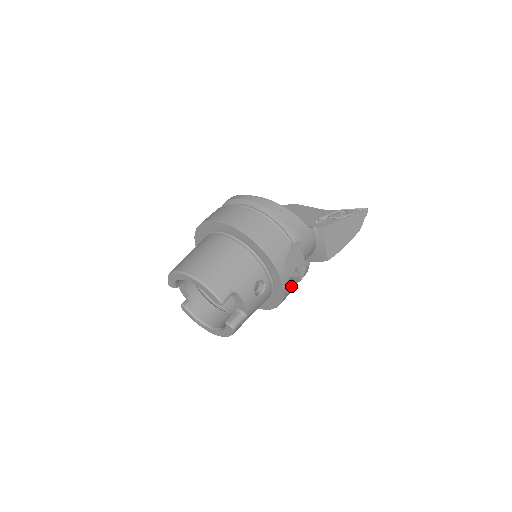
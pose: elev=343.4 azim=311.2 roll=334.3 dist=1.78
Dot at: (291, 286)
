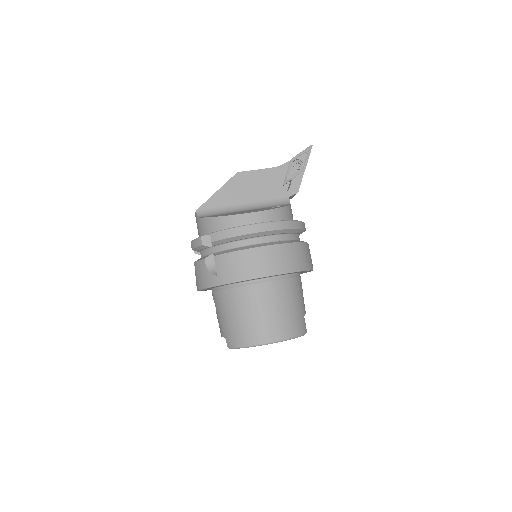
Dot at: occluded
